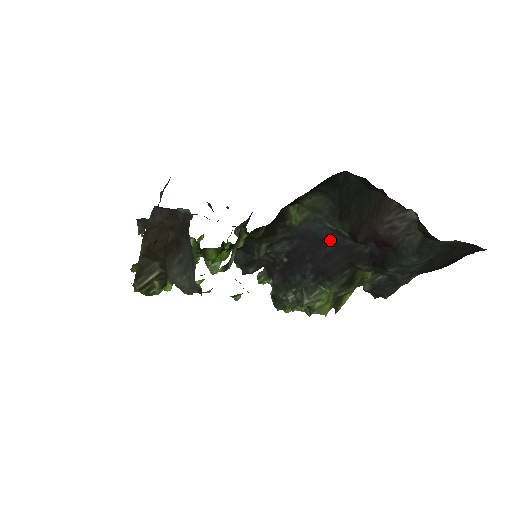
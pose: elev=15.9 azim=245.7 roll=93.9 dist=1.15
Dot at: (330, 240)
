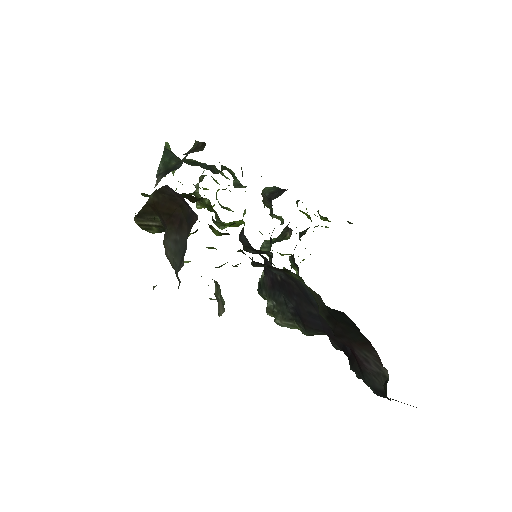
Dot at: occluded
